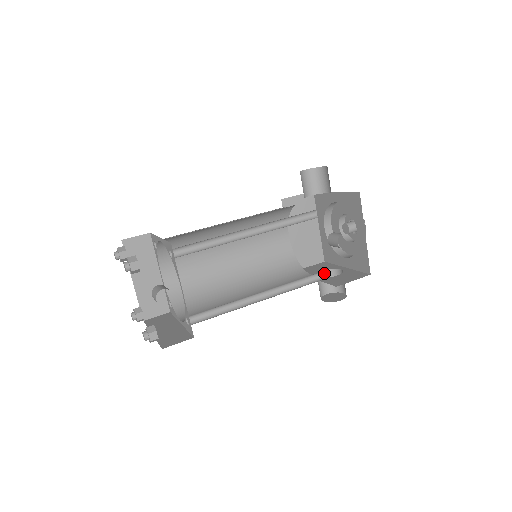
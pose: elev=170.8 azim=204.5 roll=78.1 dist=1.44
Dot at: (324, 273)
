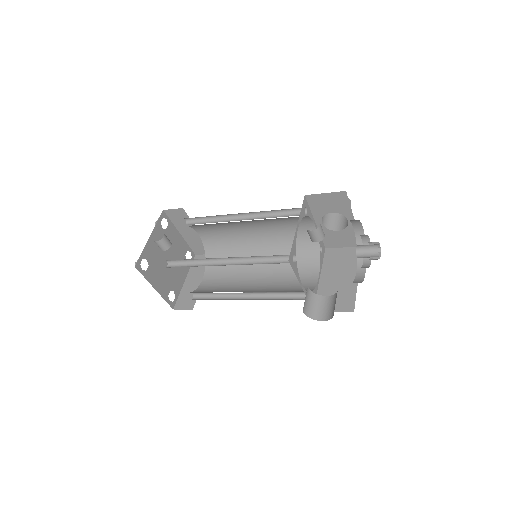
Dot at: (294, 261)
